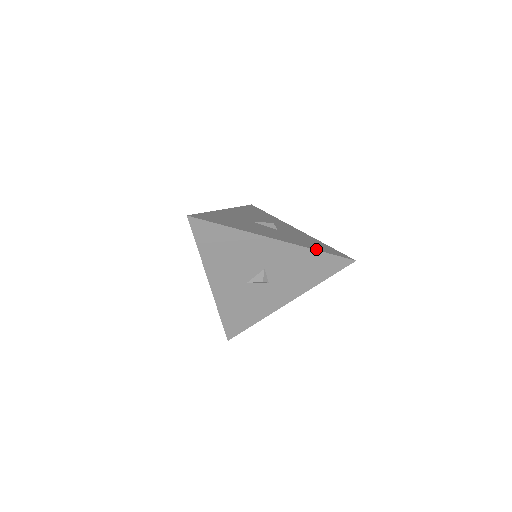
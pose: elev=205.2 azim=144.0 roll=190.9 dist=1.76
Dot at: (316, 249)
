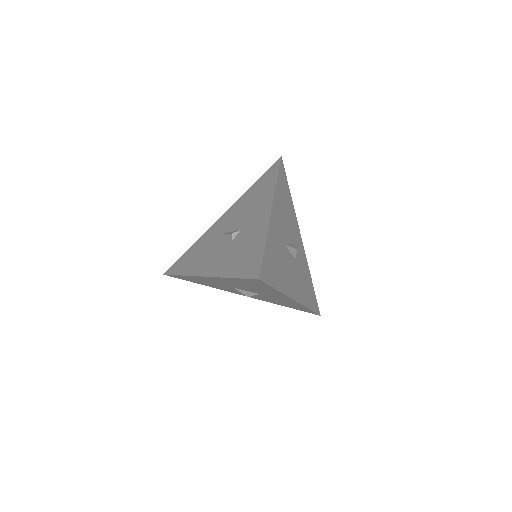
Dot at: (309, 306)
